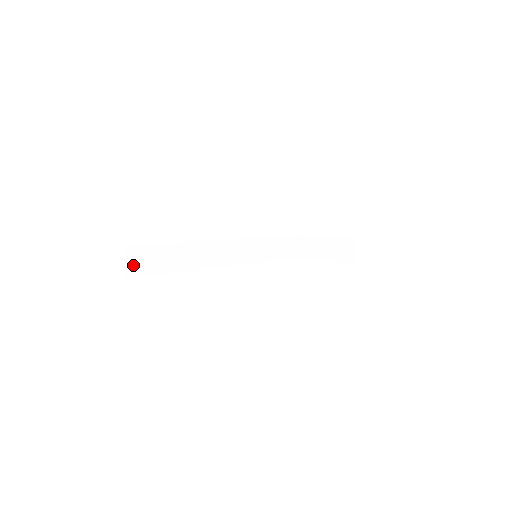
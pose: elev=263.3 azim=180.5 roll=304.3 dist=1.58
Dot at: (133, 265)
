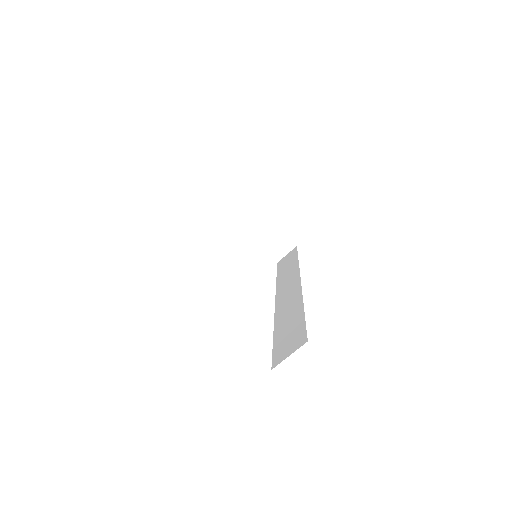
Dot at: occluded
